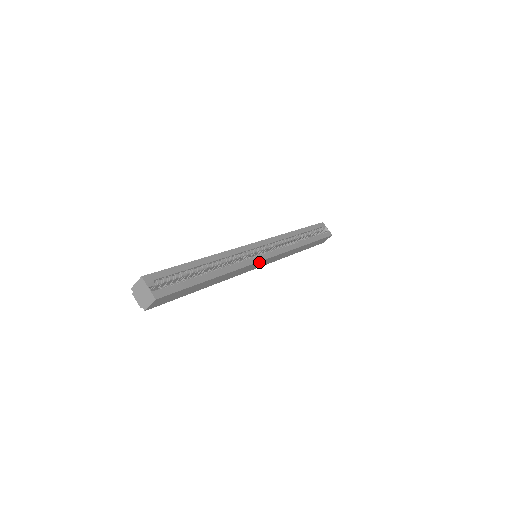
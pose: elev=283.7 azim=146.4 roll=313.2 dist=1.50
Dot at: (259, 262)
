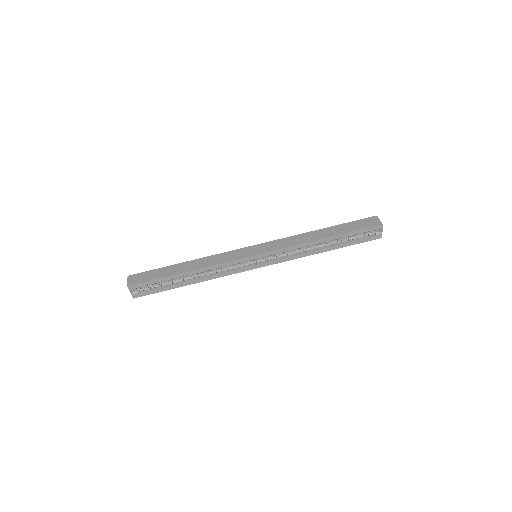
Dot at: (248, 269)
